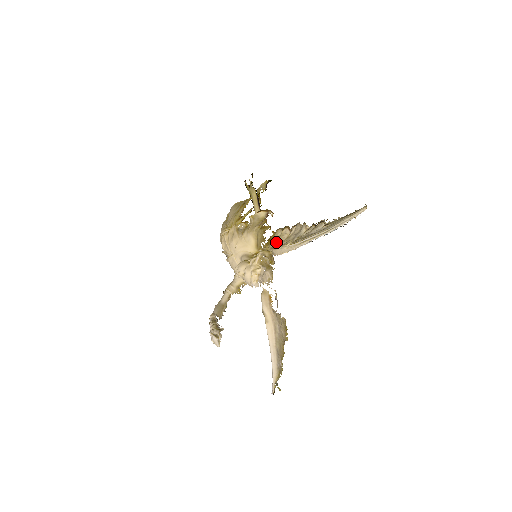
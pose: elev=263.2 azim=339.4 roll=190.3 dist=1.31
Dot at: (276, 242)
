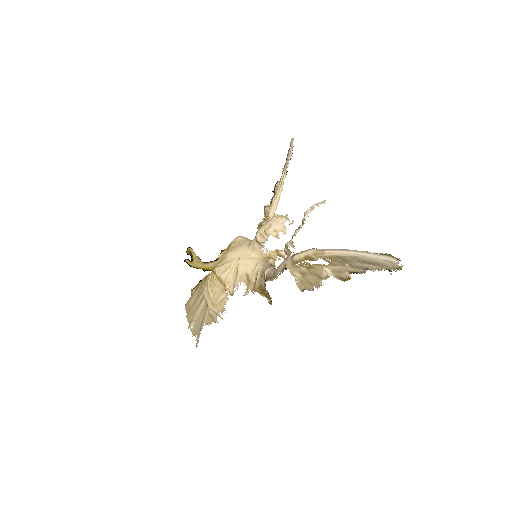
Dot at: occluded
